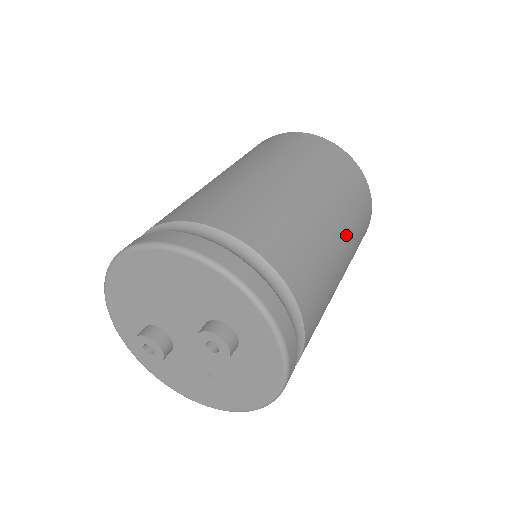
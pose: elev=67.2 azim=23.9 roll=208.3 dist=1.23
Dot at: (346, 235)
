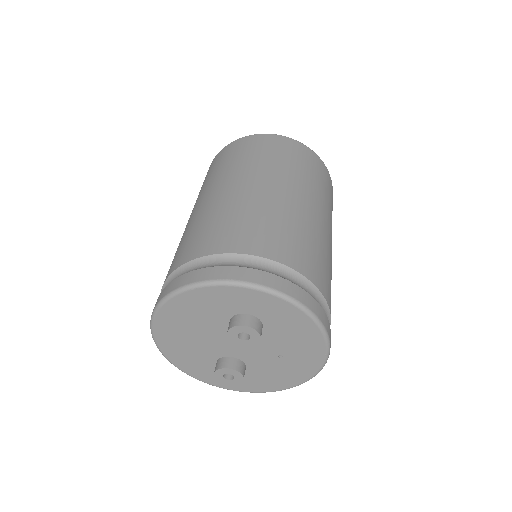
Dot at: (288, 184)
